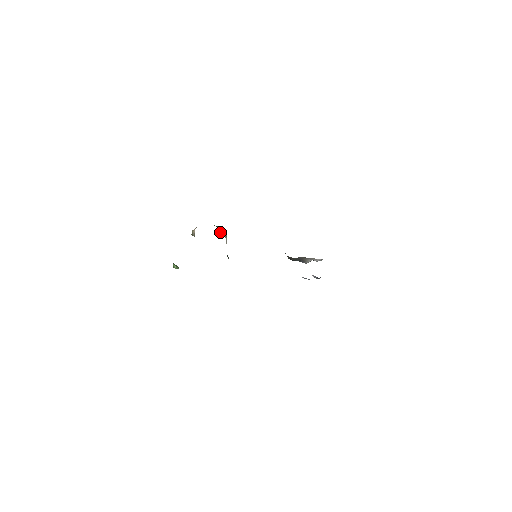
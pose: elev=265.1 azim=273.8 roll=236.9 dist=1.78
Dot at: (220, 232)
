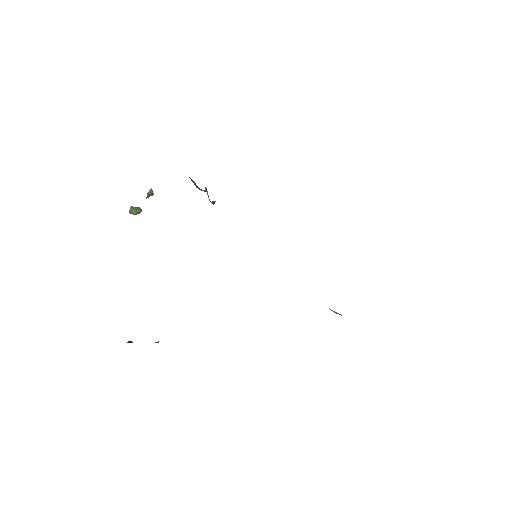
Dot at: (195, 184)
